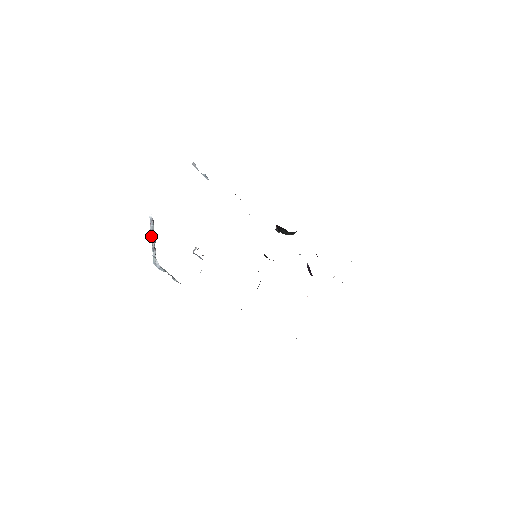
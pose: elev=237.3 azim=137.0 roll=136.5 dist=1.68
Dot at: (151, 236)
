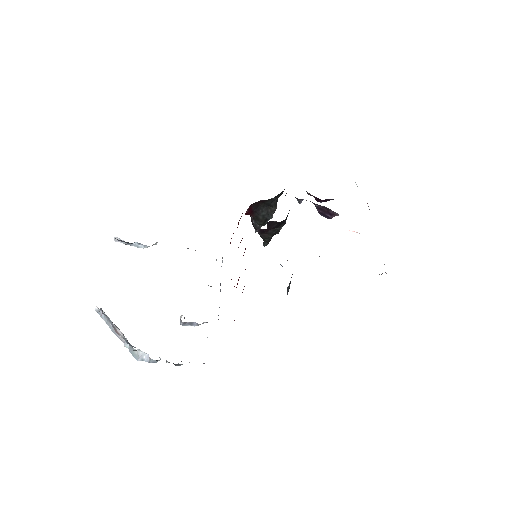
Dot at: (112, 330)
